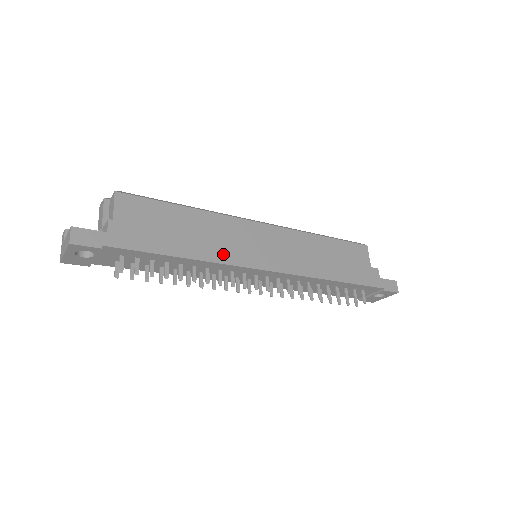
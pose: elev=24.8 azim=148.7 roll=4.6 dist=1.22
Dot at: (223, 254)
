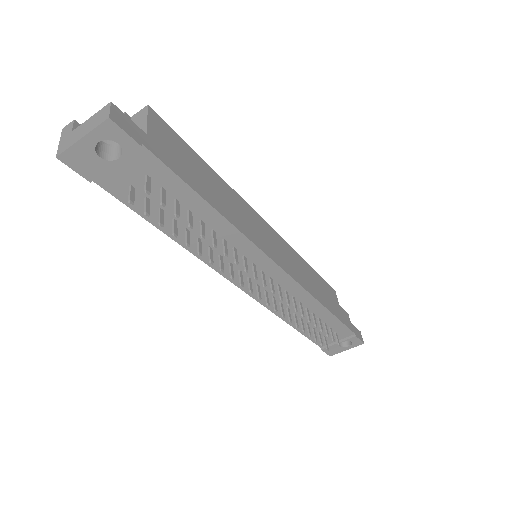
Dot at: (246, 228)
